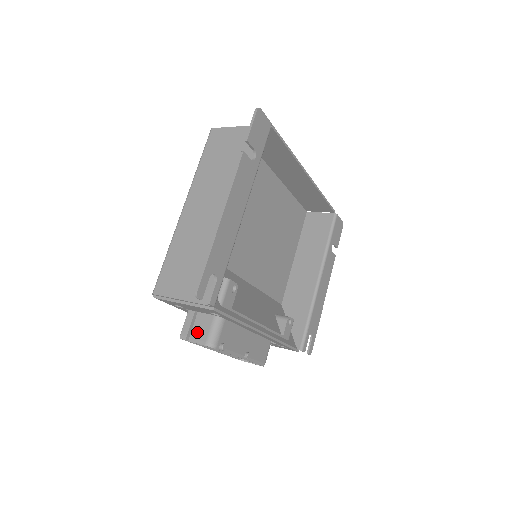
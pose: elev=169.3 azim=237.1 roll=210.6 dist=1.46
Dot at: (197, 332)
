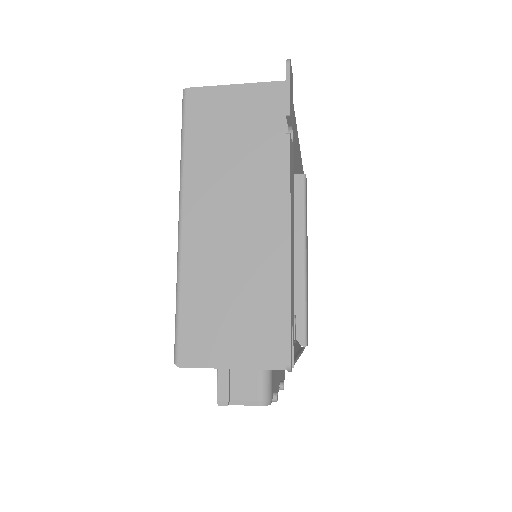
Dot at: (240, 390)
